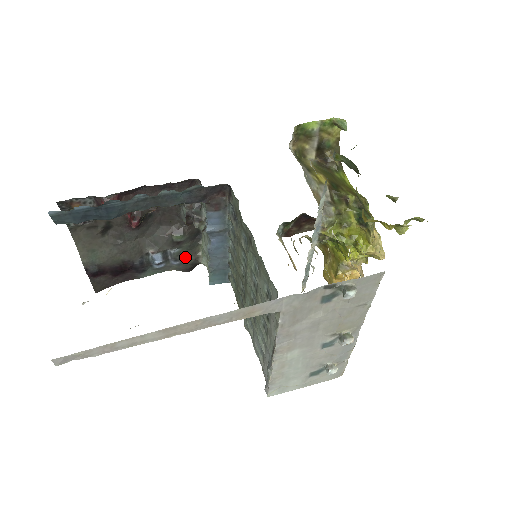
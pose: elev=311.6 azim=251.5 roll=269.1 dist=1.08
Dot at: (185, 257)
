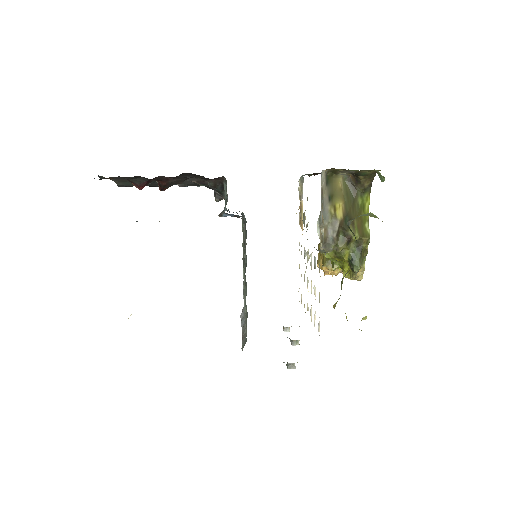
Dot at: (208, 186)
